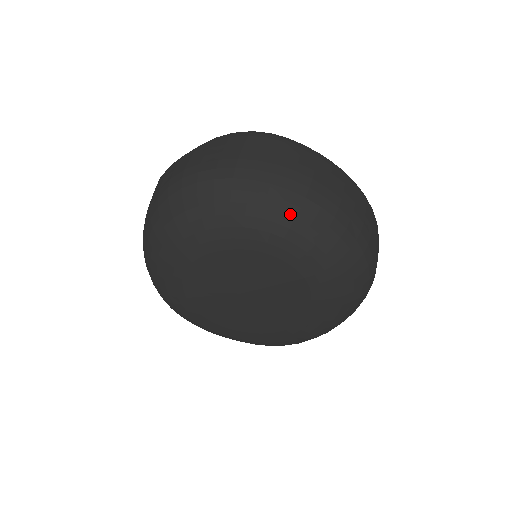
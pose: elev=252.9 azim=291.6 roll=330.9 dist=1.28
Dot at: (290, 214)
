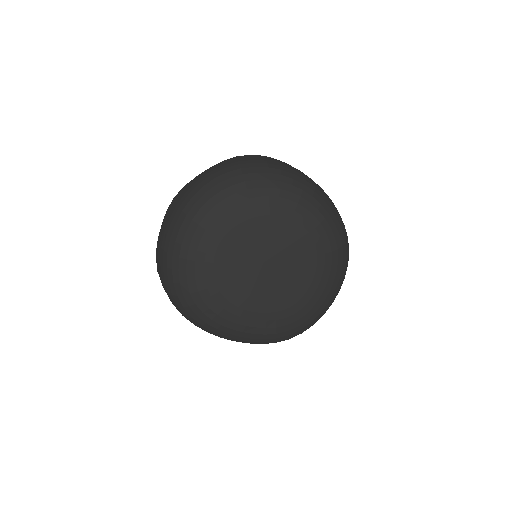
Dot at: (299, 187)
